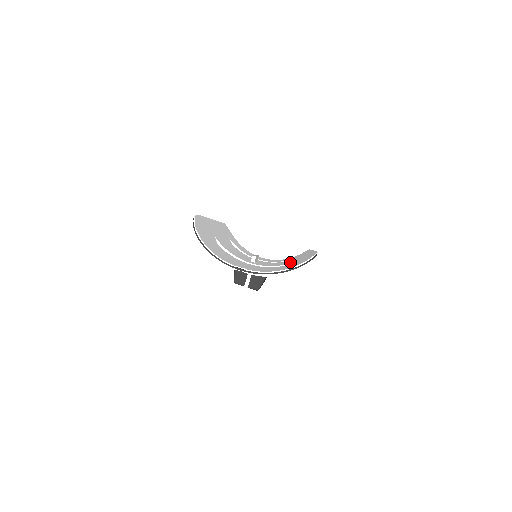
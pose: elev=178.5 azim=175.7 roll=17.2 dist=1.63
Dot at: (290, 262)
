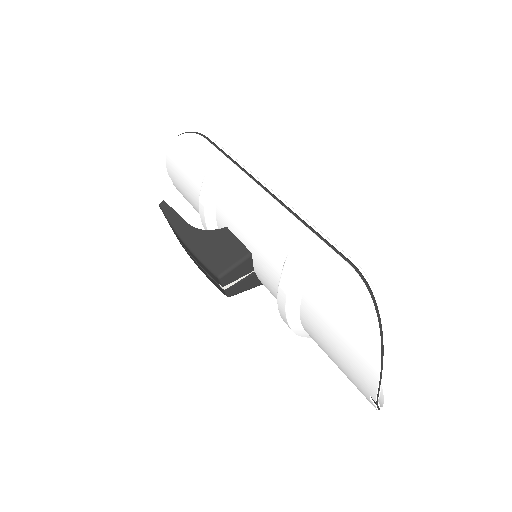
Dot at: occluded
